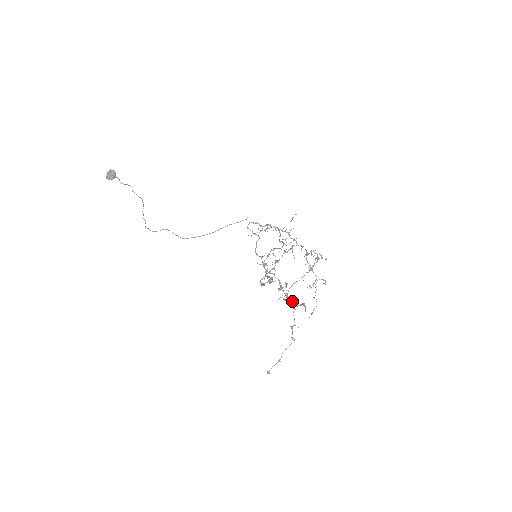
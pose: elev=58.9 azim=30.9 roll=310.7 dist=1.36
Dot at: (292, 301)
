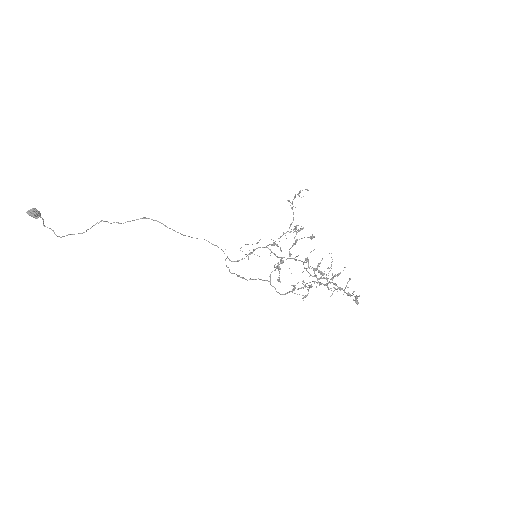
Dot at: (320, 277)
